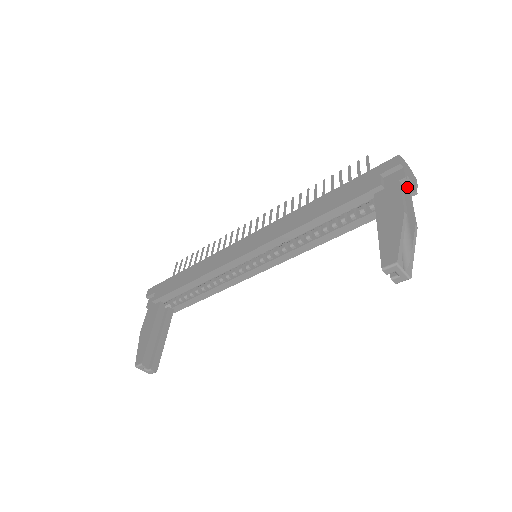
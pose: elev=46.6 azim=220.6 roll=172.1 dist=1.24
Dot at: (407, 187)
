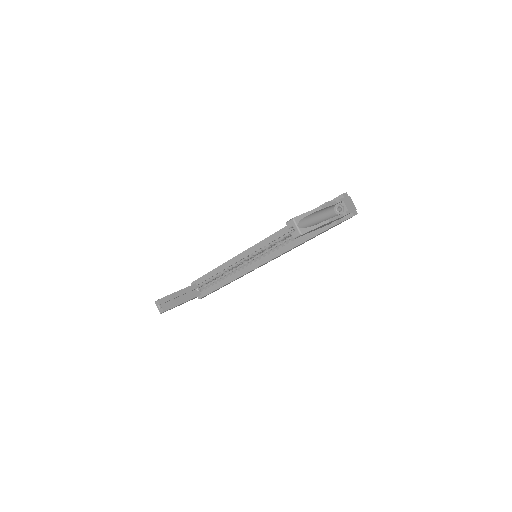
Dot at: (344, 211)
